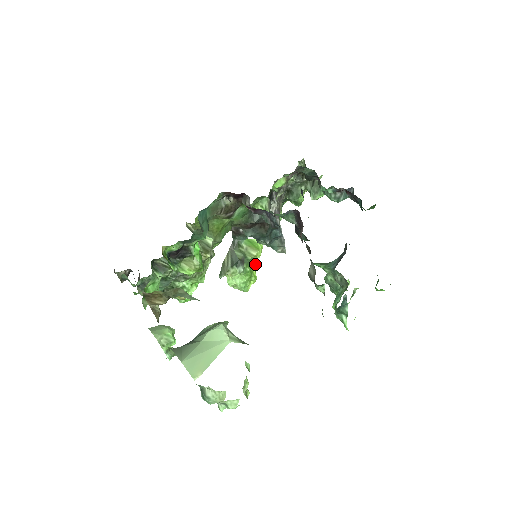
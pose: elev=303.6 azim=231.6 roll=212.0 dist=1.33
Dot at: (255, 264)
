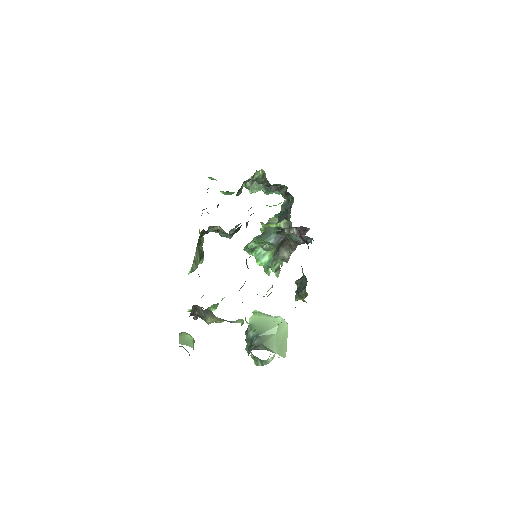
Dot at: occluded
